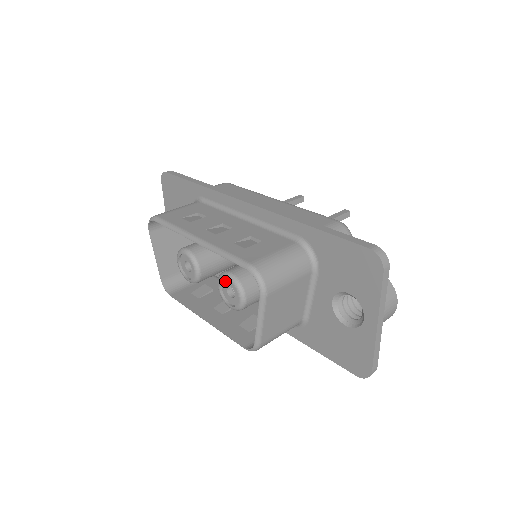
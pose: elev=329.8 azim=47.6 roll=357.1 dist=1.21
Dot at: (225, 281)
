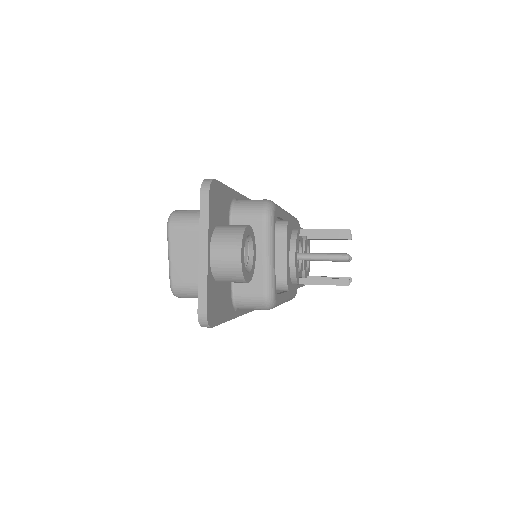
Dot at: occluded
